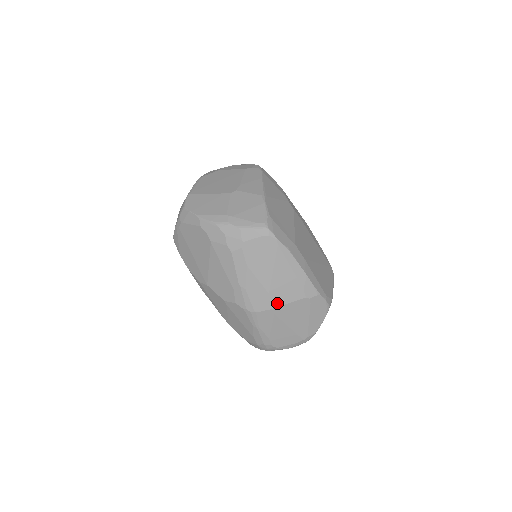
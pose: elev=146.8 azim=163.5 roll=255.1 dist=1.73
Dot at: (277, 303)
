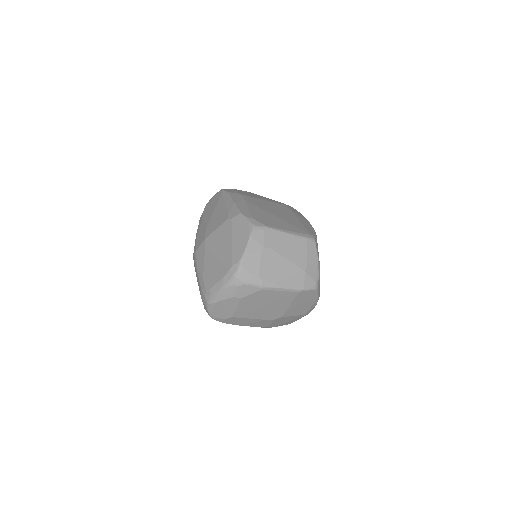
Dot at: (209, 234)
